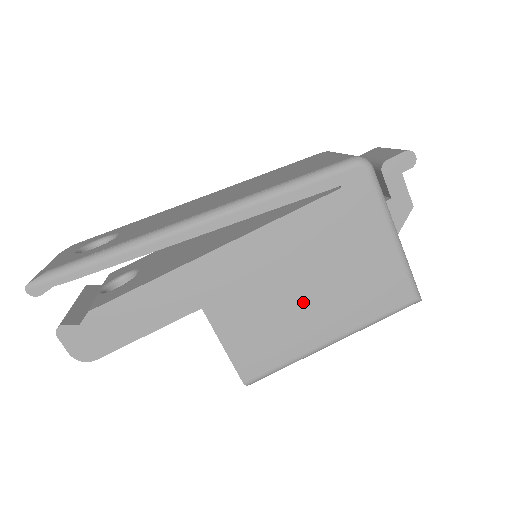
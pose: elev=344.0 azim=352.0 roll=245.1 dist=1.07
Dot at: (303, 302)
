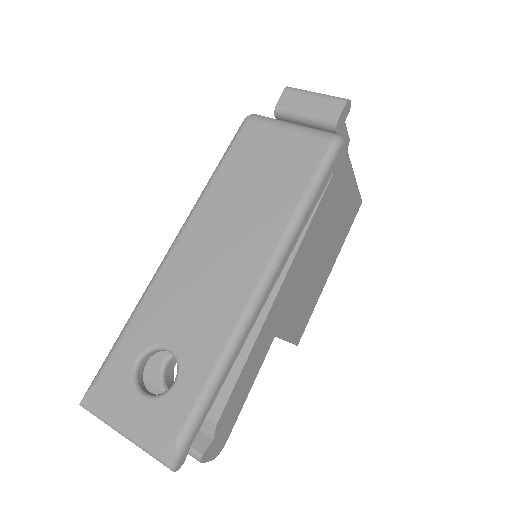
Dot at: (319, 267)
